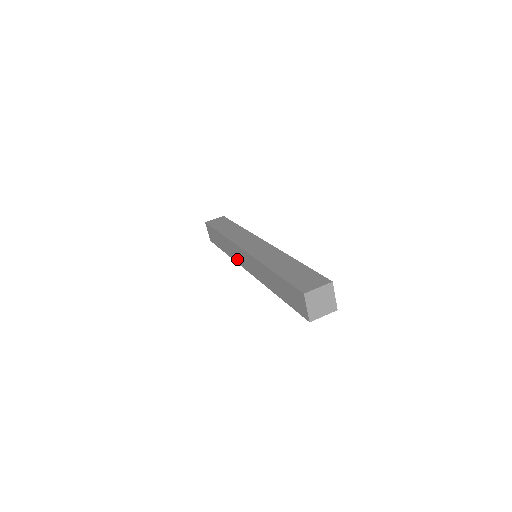
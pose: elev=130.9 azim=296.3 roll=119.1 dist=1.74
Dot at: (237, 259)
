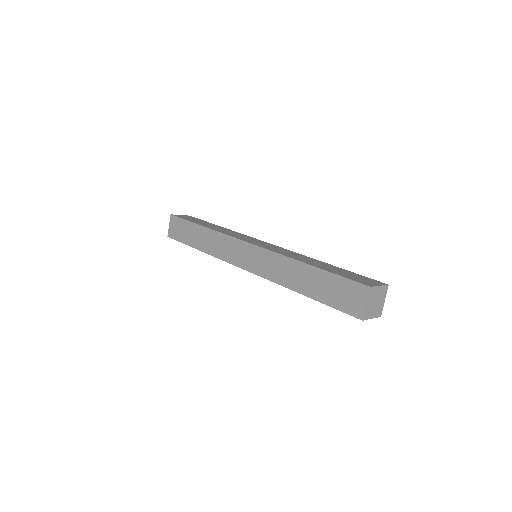
Dot at: (226, 256)
